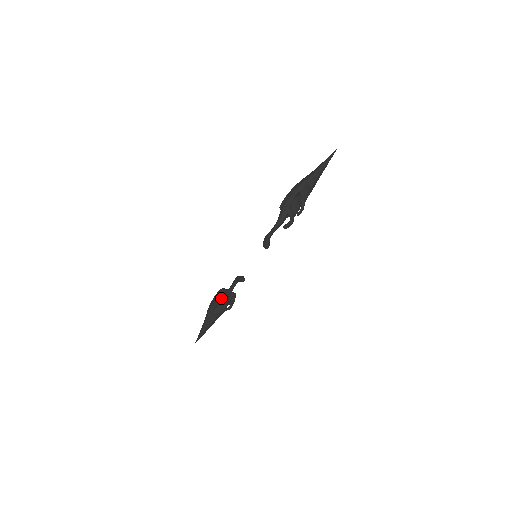
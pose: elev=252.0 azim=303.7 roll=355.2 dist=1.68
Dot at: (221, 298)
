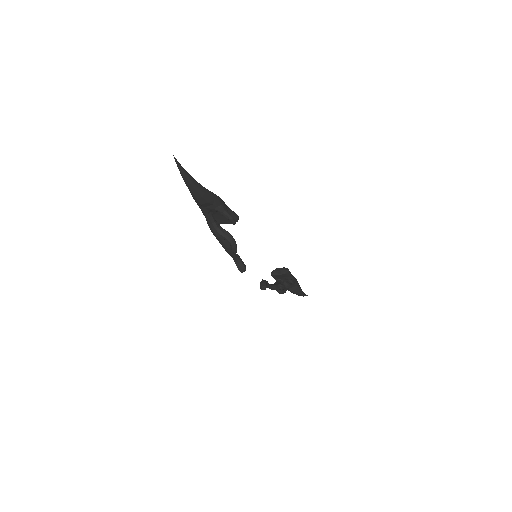
Dot at: occluded
